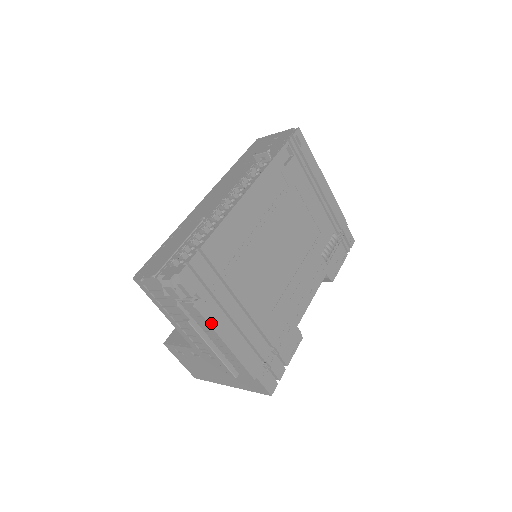
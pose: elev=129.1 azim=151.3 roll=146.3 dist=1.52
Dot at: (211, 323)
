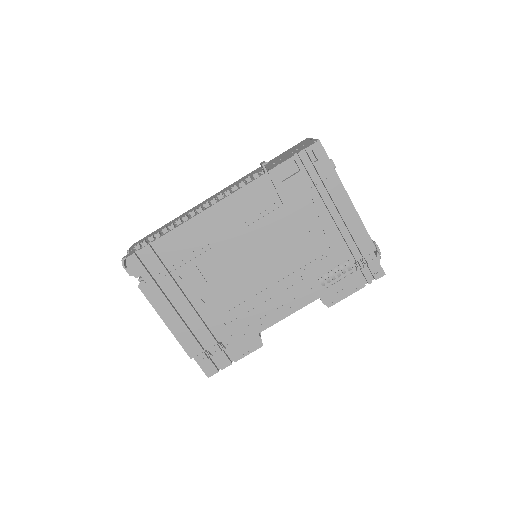
Dot at: (152, 302)
